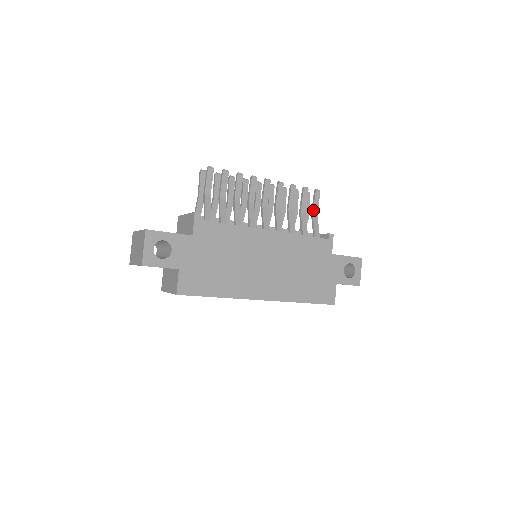
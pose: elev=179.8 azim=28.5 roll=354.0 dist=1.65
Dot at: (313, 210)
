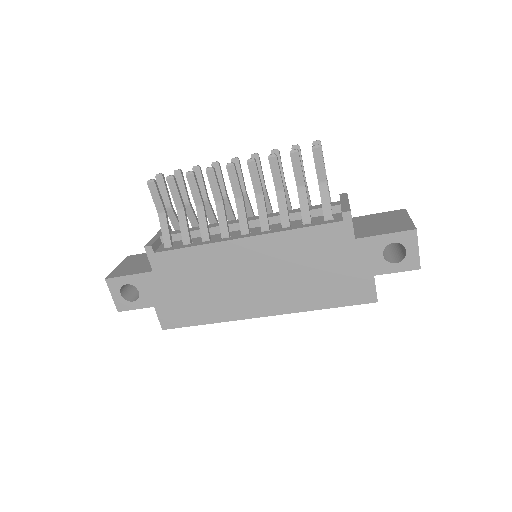
Dot at: (317, 178)
